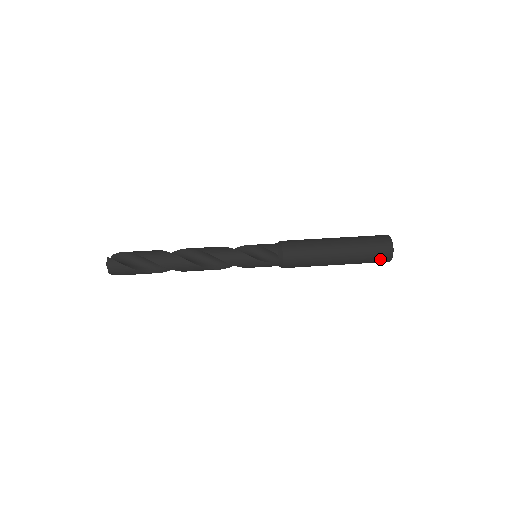
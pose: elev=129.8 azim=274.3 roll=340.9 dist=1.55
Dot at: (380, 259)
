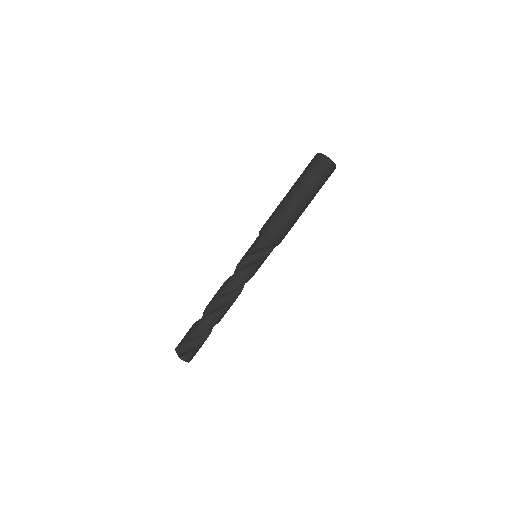
Dot at: (330, 175)
